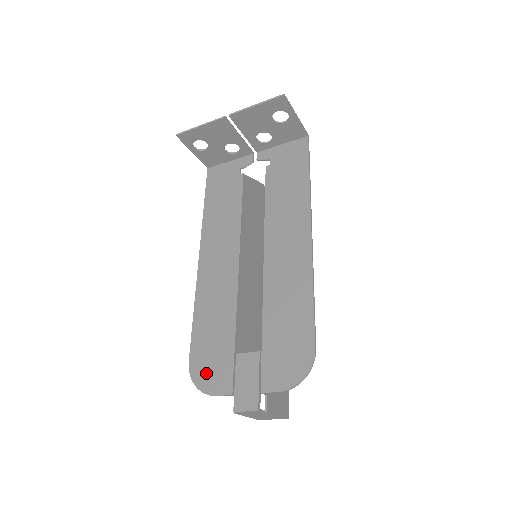
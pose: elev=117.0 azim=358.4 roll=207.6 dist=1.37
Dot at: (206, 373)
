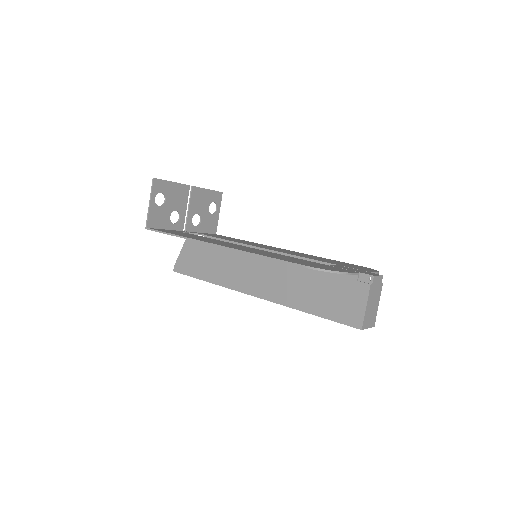
Dot at: (327, 268)
